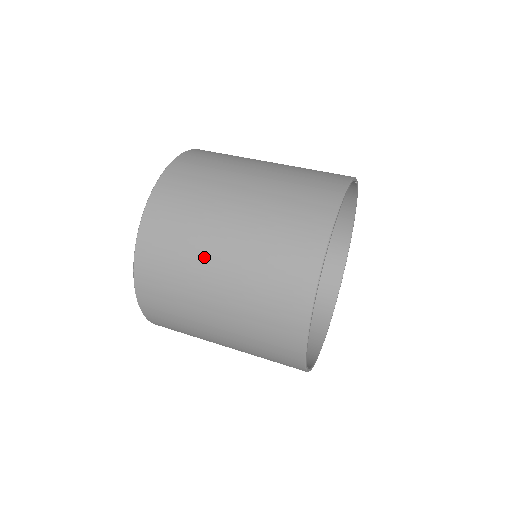
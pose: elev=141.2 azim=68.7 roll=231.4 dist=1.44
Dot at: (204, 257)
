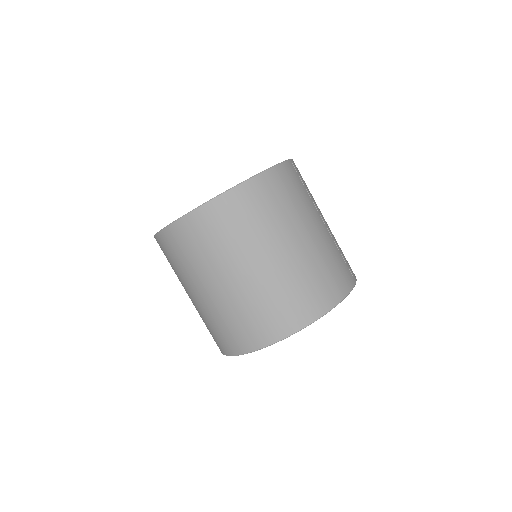
Dot at: (216, 270)
